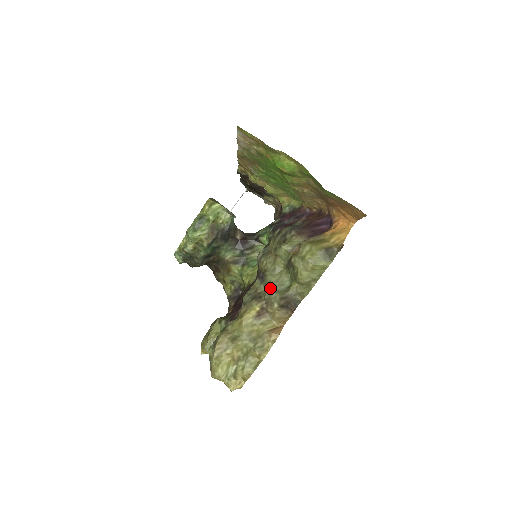
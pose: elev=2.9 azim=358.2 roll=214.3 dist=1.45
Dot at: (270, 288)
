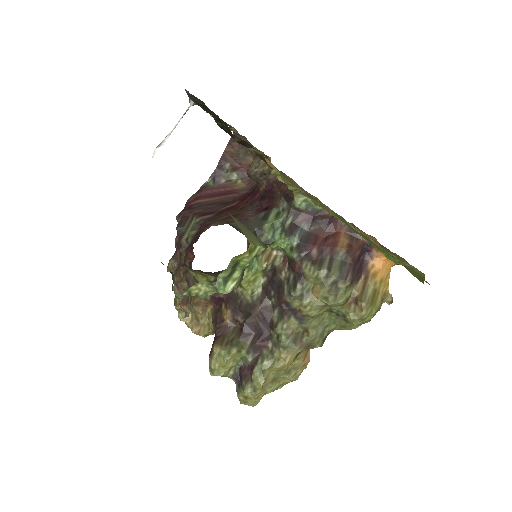
Dot at: (315, 335)
